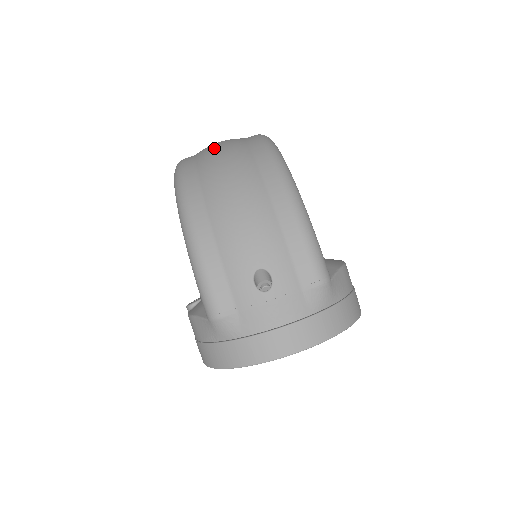
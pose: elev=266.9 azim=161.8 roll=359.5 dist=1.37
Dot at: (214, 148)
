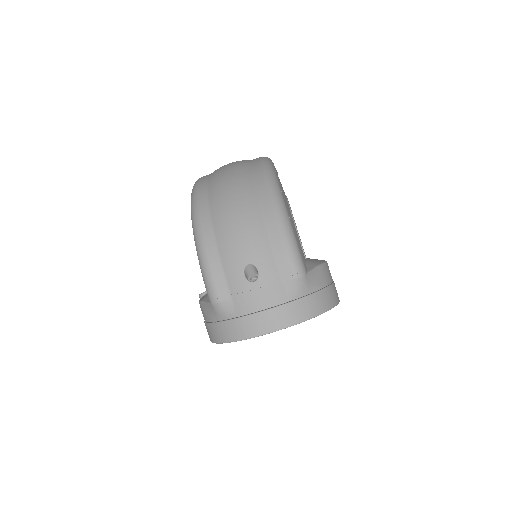
Dot at: (223, 169)
